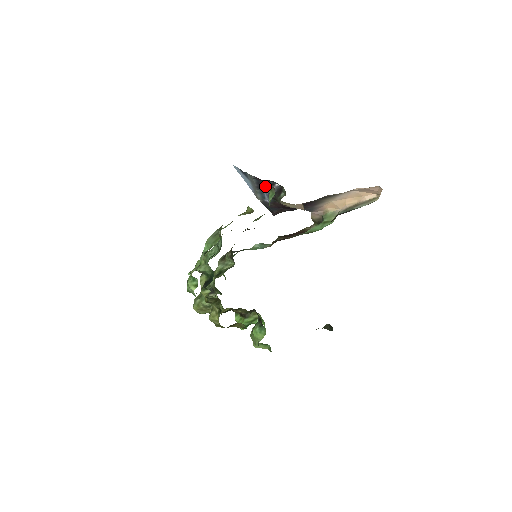
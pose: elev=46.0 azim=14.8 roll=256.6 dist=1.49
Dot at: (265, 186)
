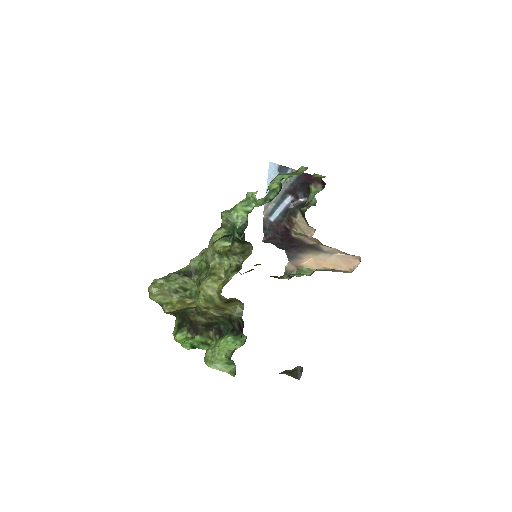
Dot at: (291, 195)
